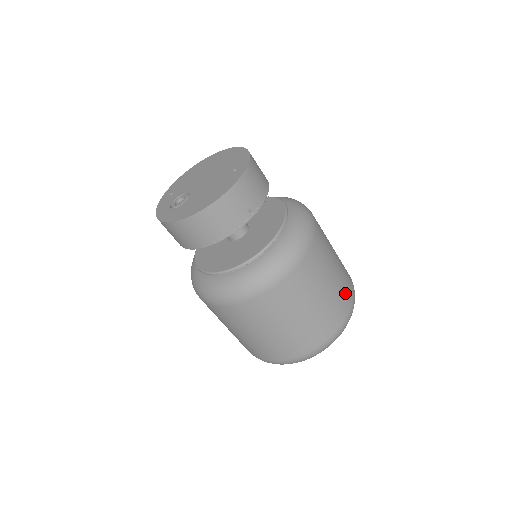
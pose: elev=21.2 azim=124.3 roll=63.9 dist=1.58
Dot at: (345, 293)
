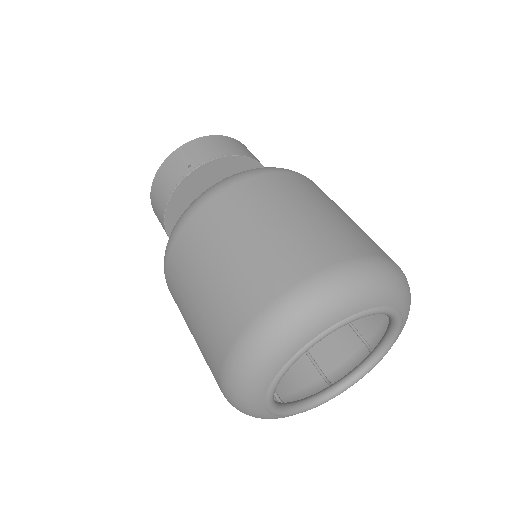
Dot at: (309, 249)
